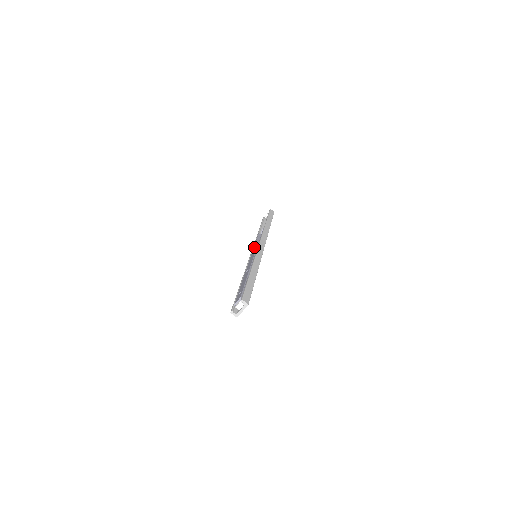
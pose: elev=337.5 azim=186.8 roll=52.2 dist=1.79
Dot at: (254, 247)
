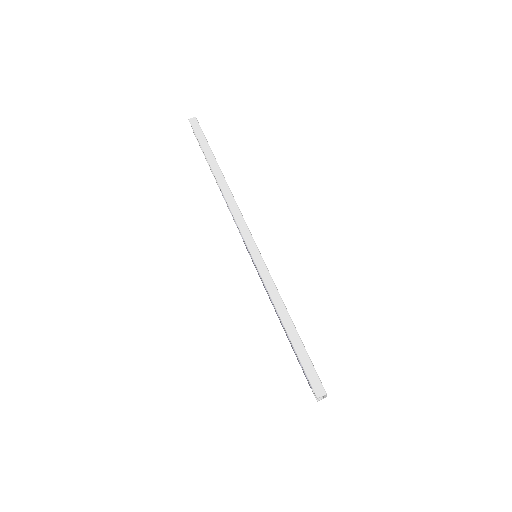
Dot at: occluded
